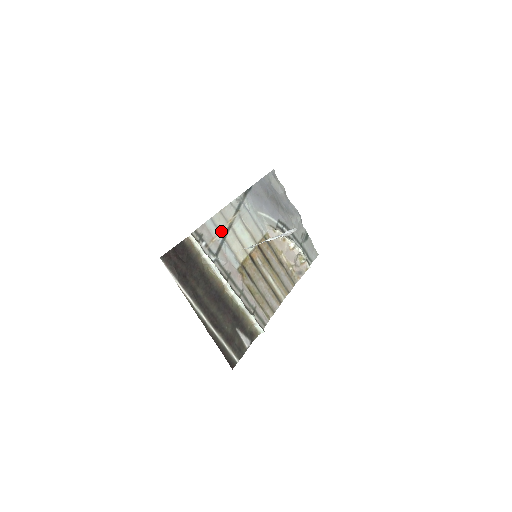
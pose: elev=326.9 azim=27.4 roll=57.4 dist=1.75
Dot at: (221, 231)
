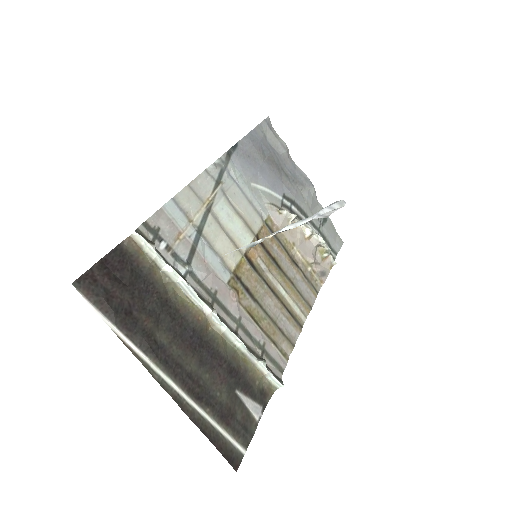
Dot at: (193, 219)
